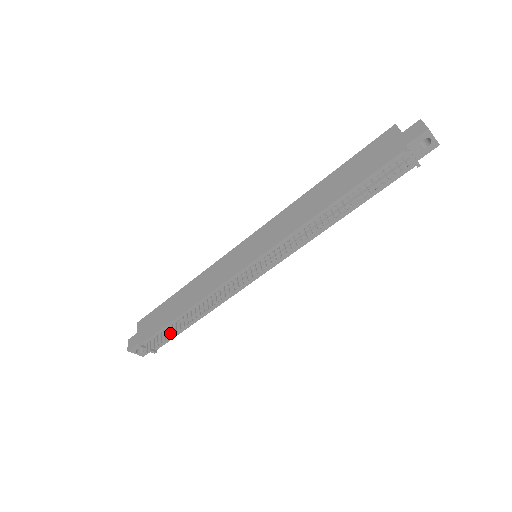
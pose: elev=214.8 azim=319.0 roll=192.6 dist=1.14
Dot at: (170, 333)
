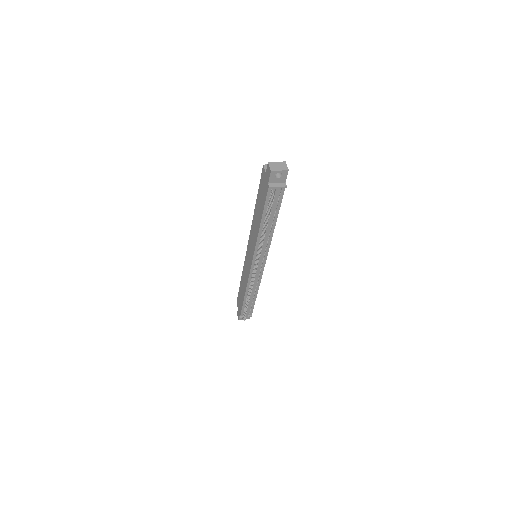
Dot at: (248, 307)
